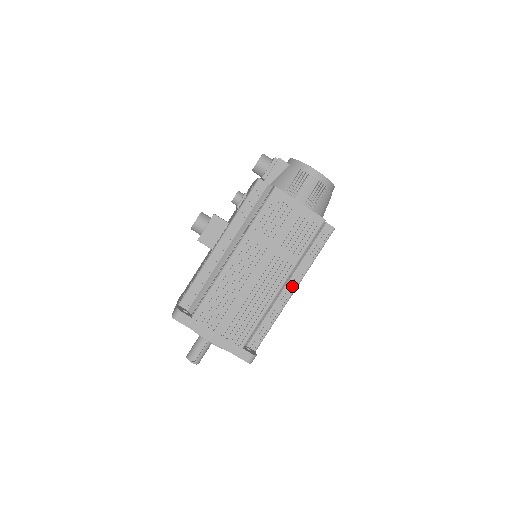
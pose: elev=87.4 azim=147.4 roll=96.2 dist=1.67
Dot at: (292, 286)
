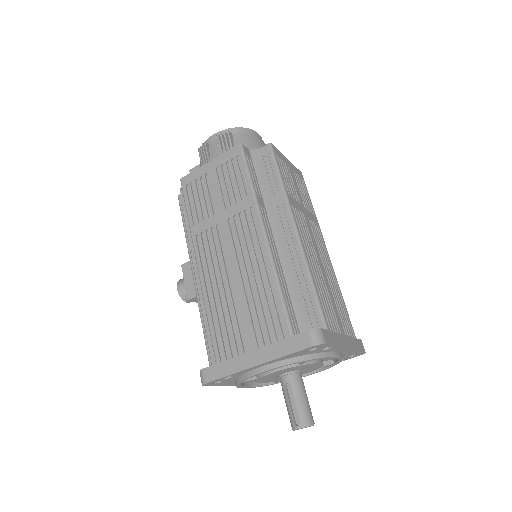
Dot at: (289, 228)
